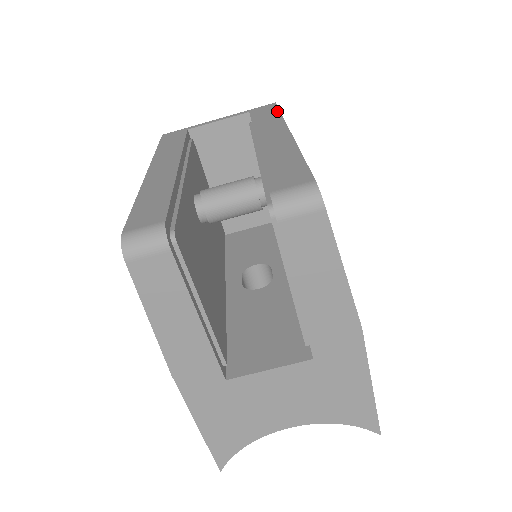
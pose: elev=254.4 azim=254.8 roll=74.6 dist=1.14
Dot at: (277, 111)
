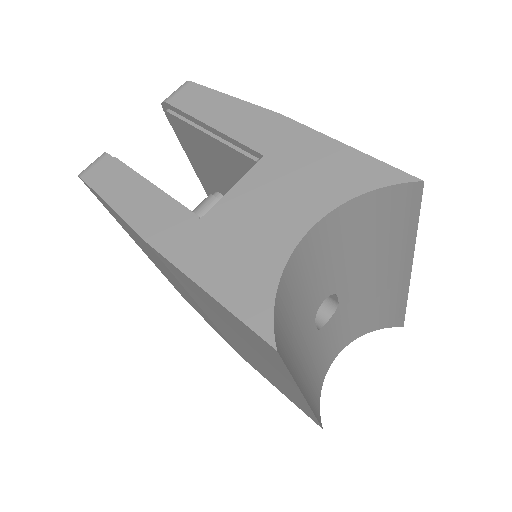
Dot at: occluded
